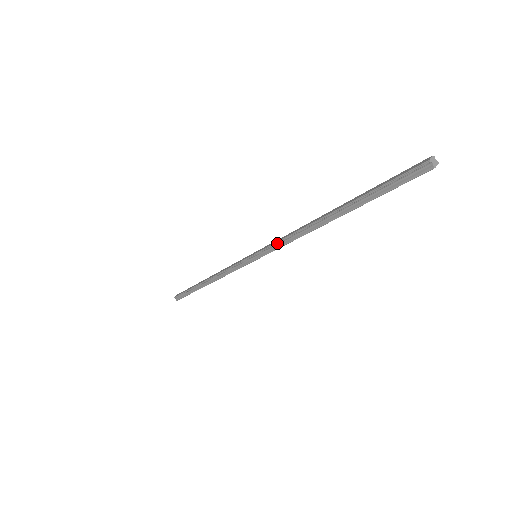
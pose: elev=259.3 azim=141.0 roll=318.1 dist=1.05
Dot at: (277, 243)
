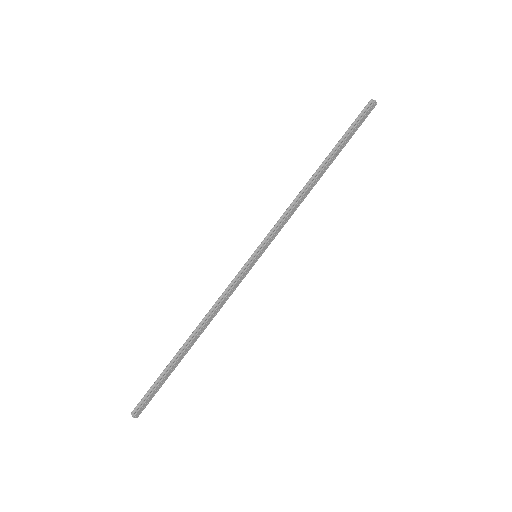
Dot at: (278, 221)
